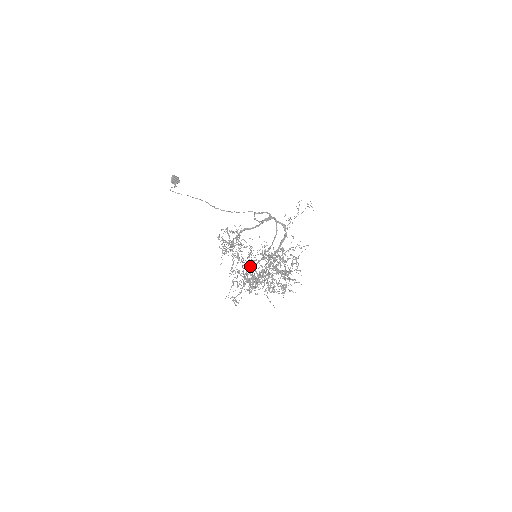
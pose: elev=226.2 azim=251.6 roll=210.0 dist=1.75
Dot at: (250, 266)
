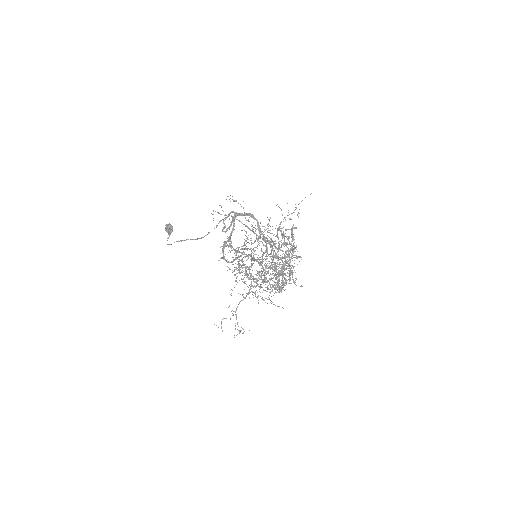
Dot at: (265, 263)
